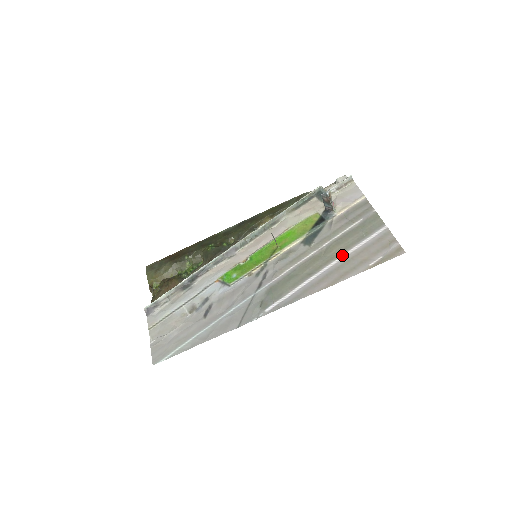
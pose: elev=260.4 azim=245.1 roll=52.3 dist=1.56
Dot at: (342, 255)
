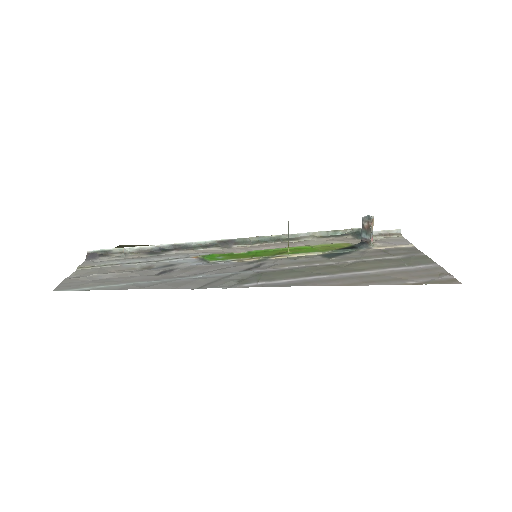
Dot at: (371, 270)
